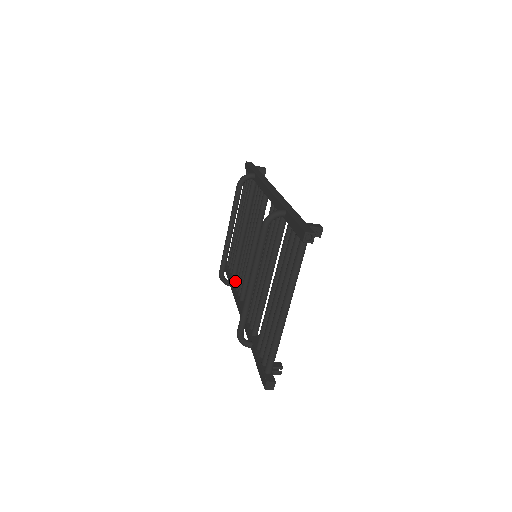
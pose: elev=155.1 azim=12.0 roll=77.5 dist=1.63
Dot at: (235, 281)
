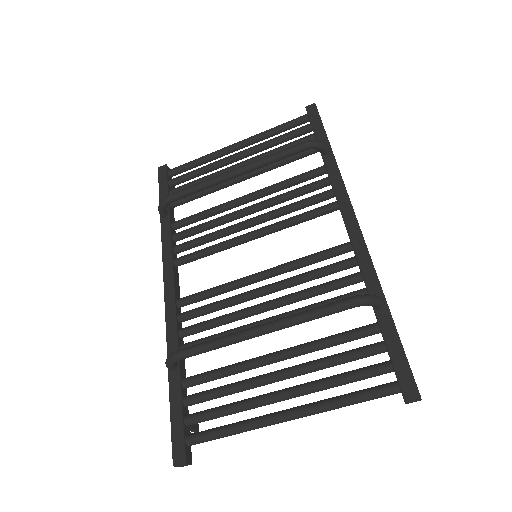
Dot at: (178, 223)
